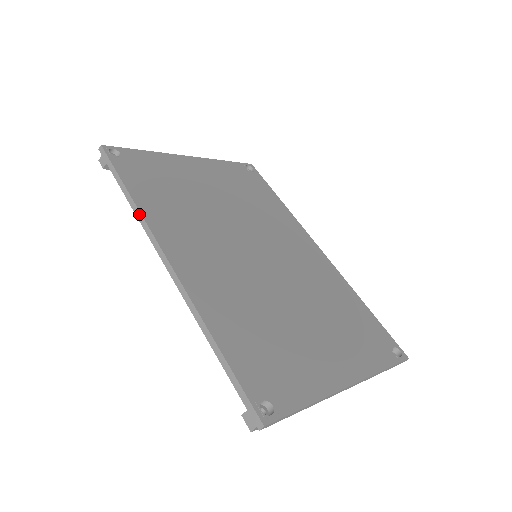
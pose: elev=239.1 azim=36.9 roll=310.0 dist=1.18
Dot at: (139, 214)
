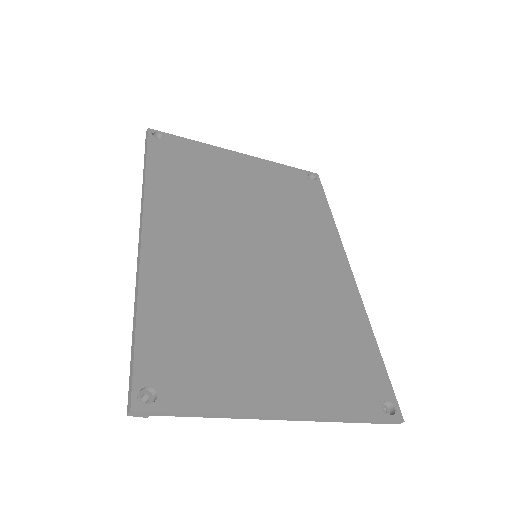
Dot at: (143, 189)
